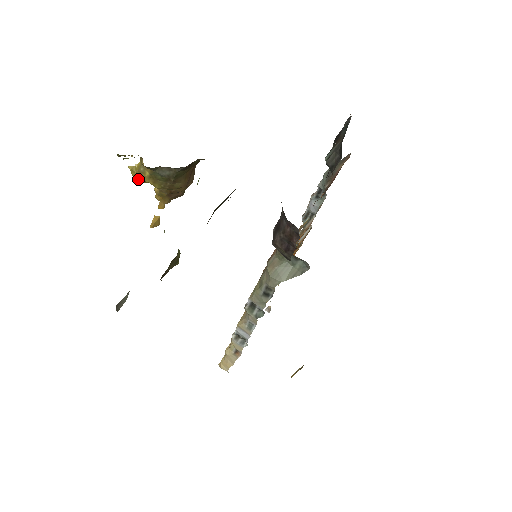
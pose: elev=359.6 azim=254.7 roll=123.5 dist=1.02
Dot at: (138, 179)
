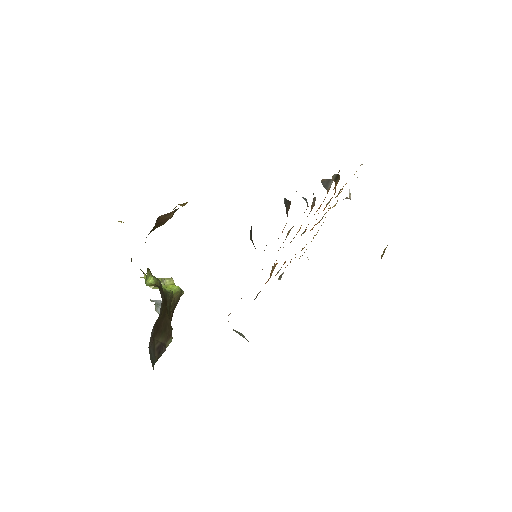
Dot at: occluded
